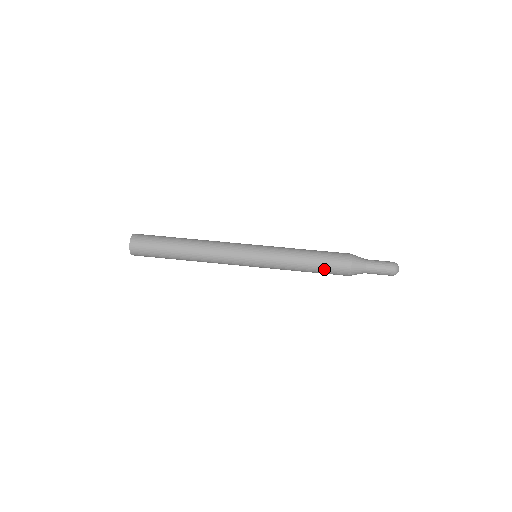
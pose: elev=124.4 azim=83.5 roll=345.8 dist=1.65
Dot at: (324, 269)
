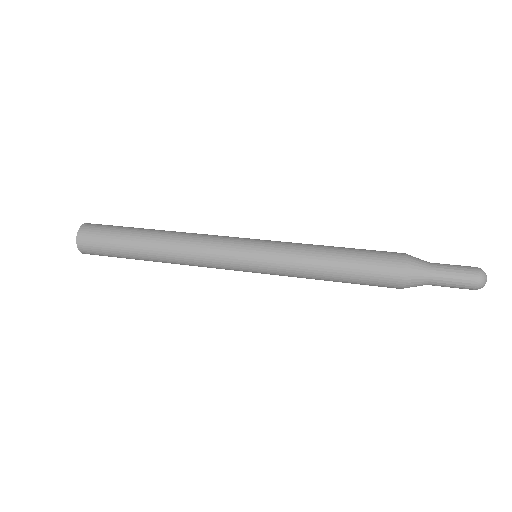
Dot at: (360, 273)
